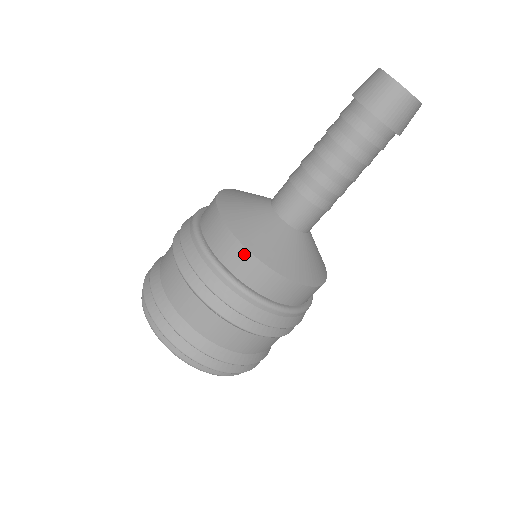
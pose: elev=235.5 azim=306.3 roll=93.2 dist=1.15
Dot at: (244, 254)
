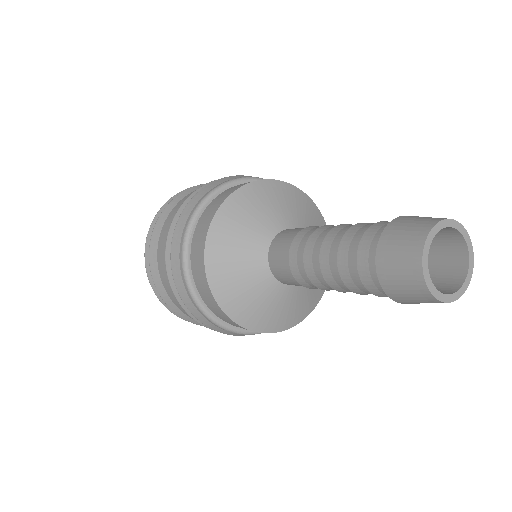
Dot at: (201, 263)
